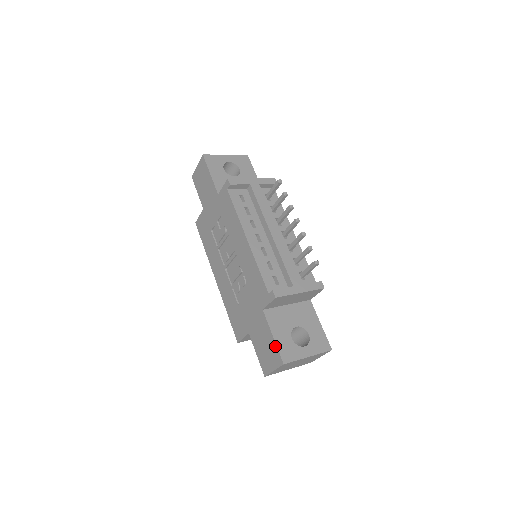
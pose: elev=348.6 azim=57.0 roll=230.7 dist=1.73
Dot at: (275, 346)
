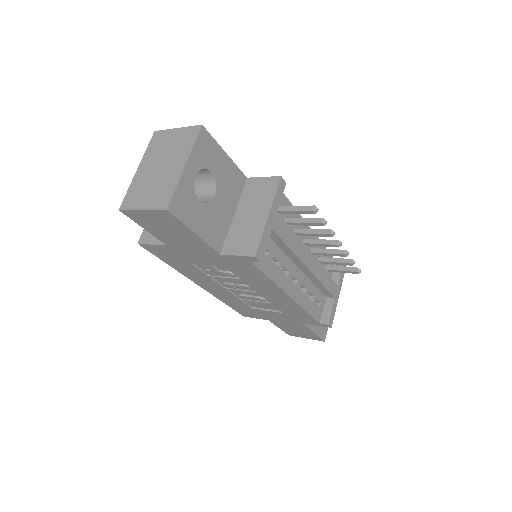
Dot at: (316, 336)
